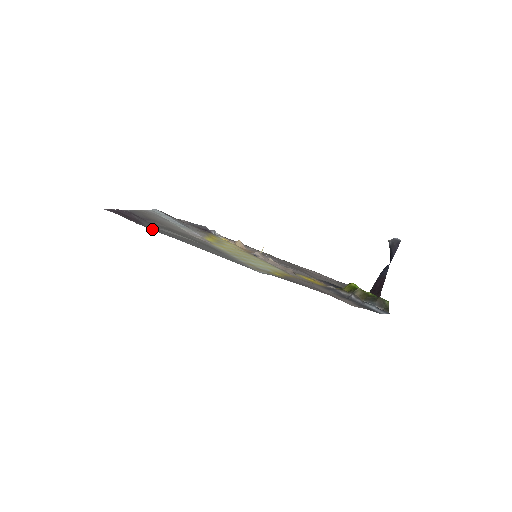
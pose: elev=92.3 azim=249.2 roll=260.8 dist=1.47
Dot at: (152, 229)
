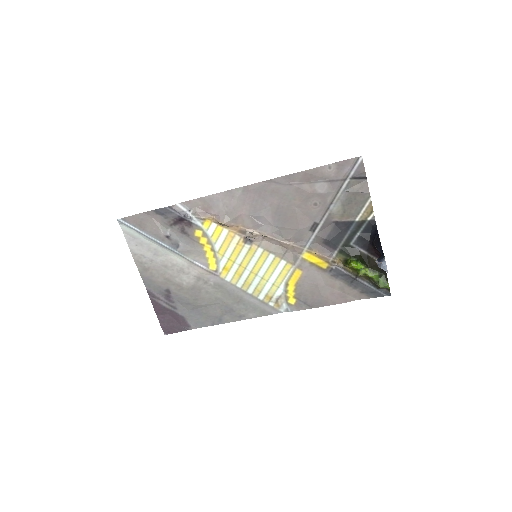
Dot at: (197, 324)
